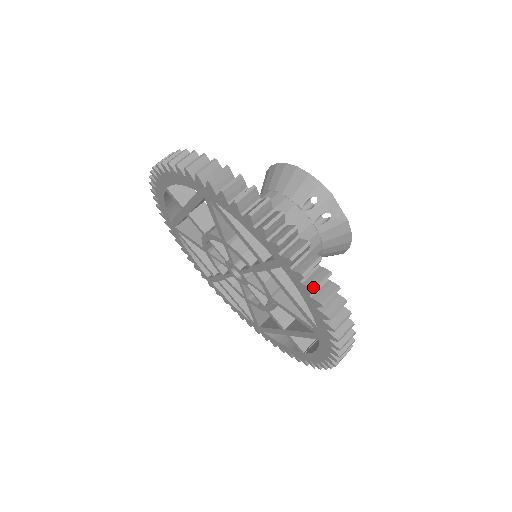
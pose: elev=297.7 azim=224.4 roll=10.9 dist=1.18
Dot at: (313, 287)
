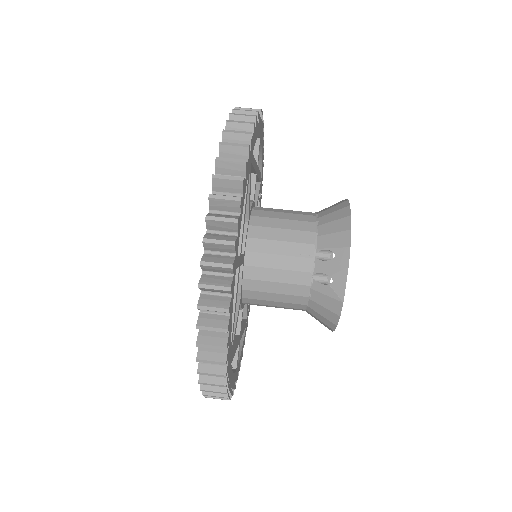
Dot at: (200, 304)
